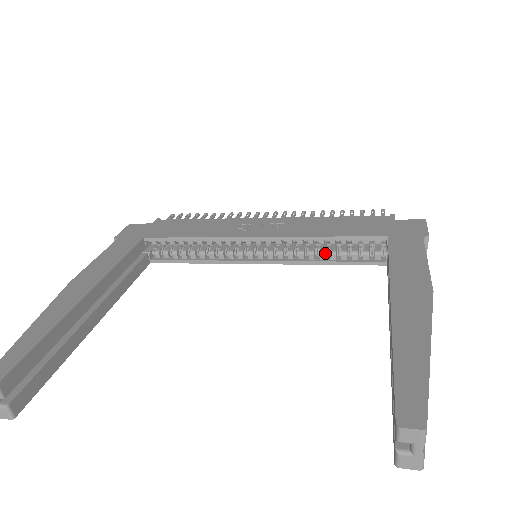
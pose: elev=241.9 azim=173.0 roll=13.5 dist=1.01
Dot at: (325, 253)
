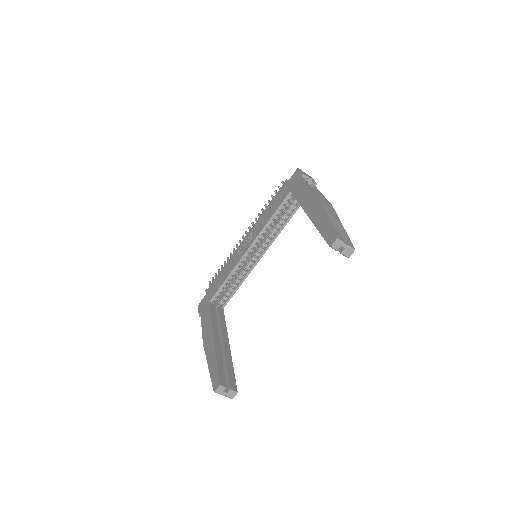
Dot at: (279, 224)
